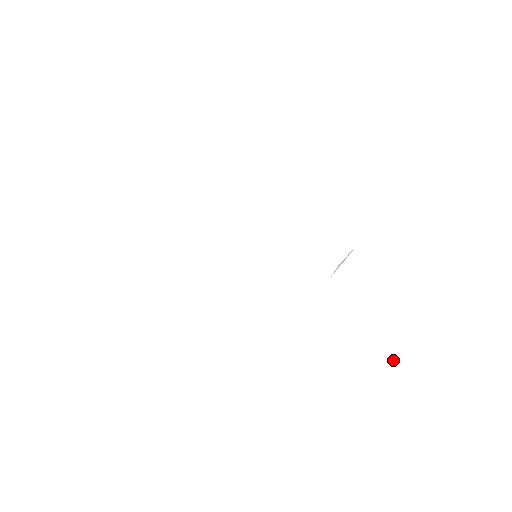
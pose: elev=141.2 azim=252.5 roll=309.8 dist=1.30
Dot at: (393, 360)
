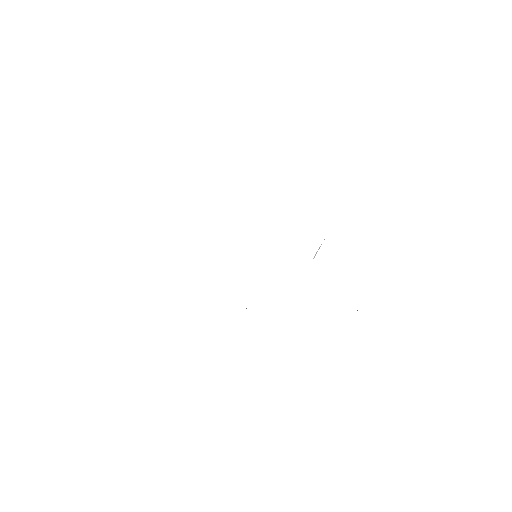
Dot at: occluded
